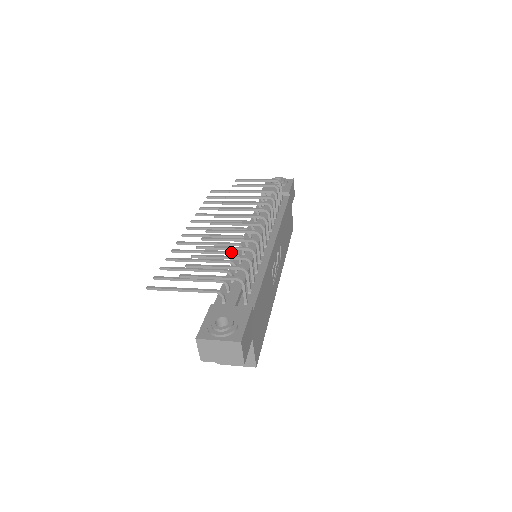
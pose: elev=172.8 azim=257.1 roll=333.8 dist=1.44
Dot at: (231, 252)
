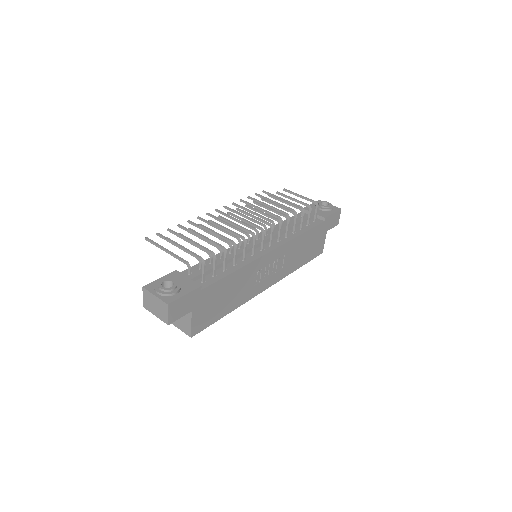
Dot at: (226, 241)
